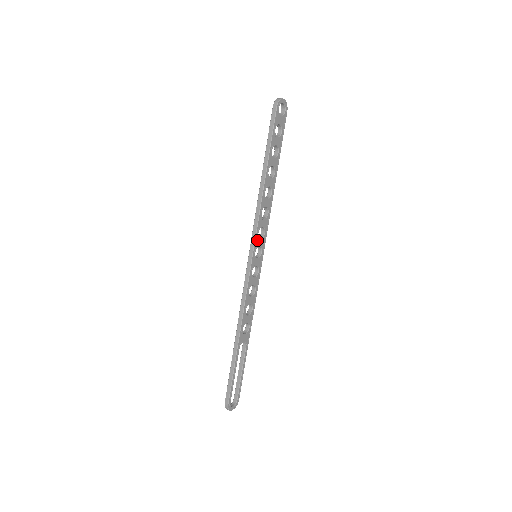
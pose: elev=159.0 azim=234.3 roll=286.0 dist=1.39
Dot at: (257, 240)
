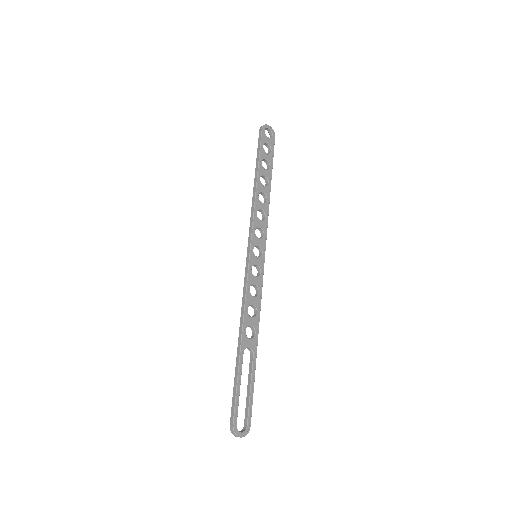
Dot at: (254, 238)
